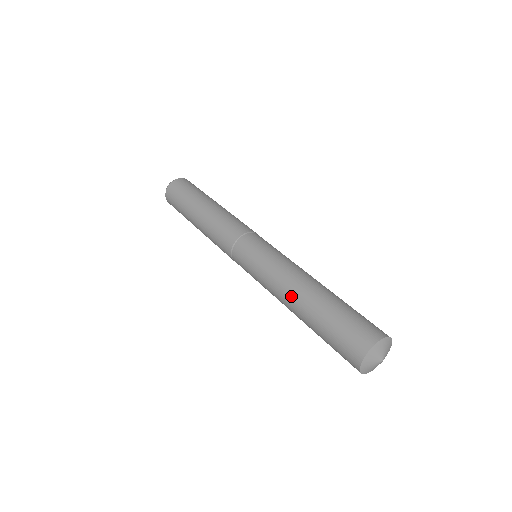
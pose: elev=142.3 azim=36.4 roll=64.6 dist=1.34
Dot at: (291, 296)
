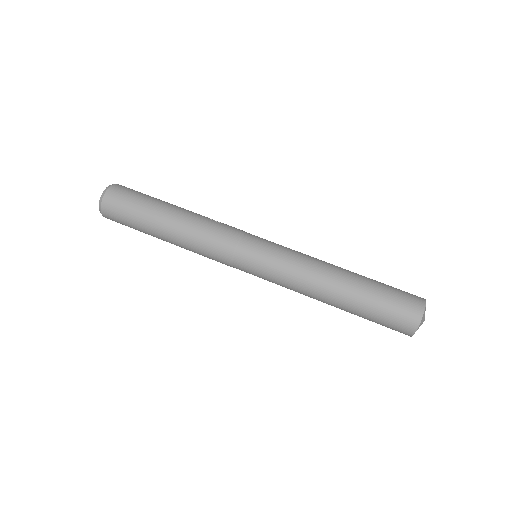
Dot at: occluded
